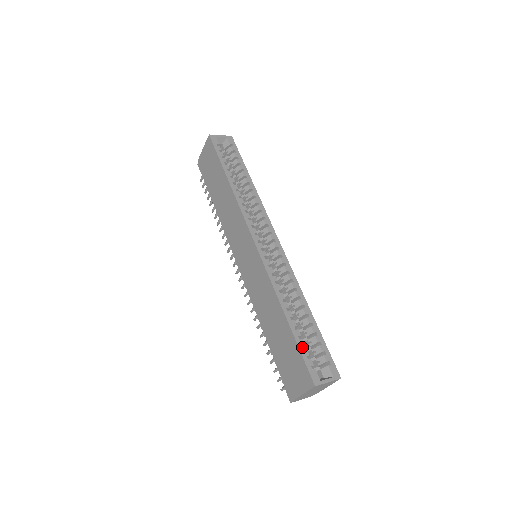
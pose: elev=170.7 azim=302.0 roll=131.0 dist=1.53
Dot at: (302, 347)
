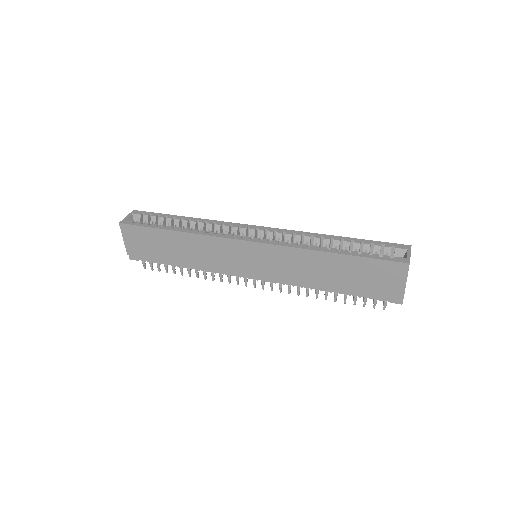
Dot at: (369, 256)
